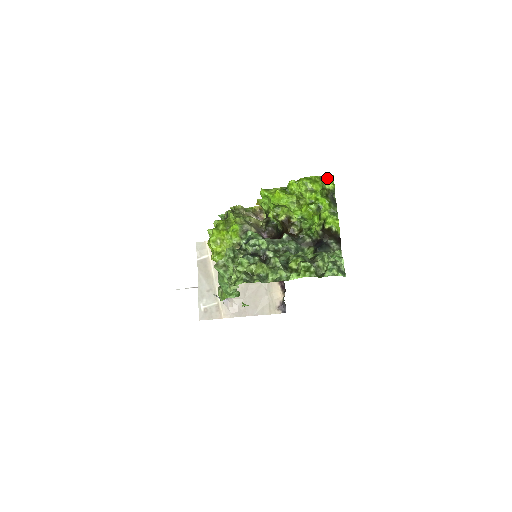
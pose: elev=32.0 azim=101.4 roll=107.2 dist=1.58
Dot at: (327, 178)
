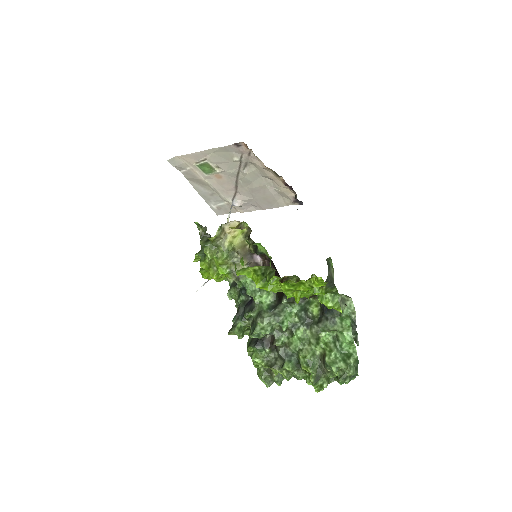
Dot at: (315, 278)
